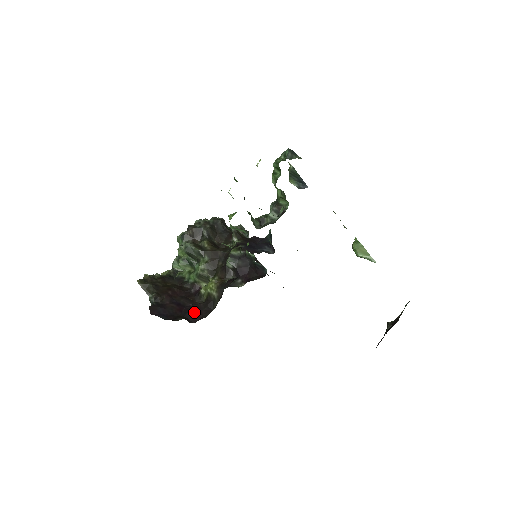
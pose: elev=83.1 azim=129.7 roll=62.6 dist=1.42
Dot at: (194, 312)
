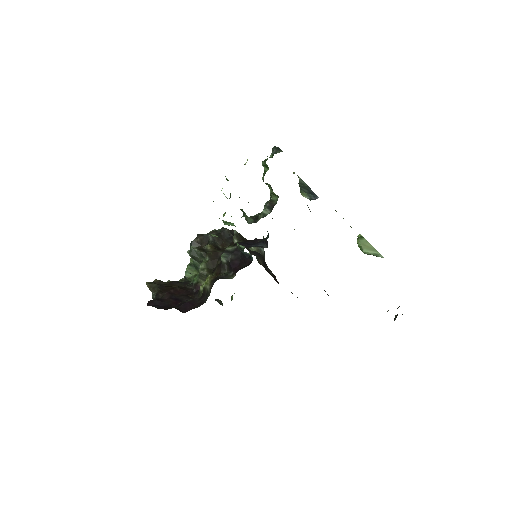
Dot at: (187, 304)
